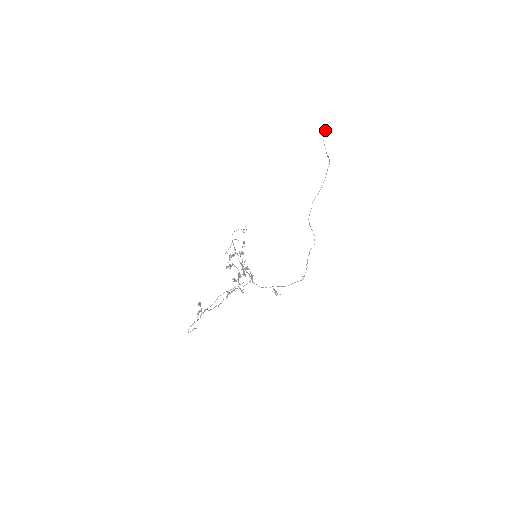
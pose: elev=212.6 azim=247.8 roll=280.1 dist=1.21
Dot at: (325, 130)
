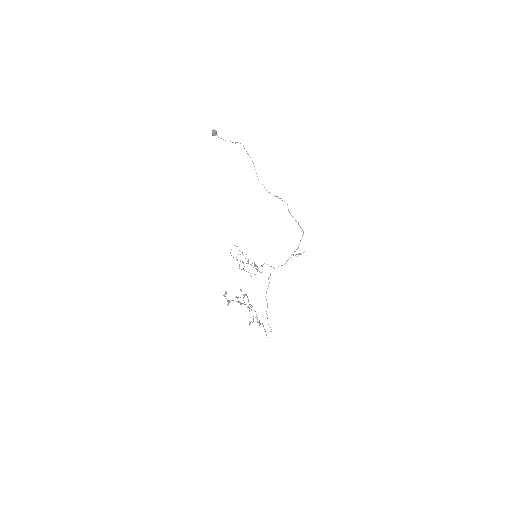
Dot at: (214, 134)
